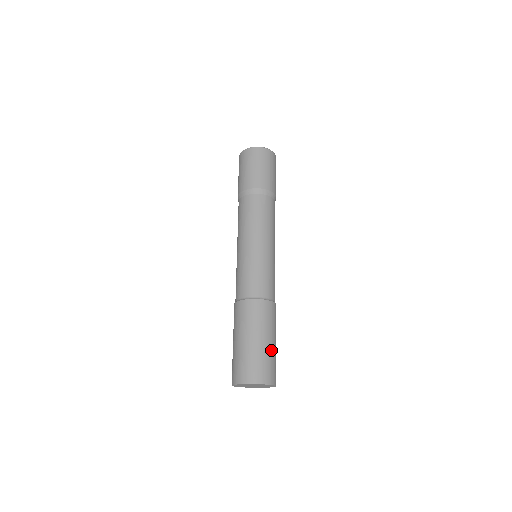
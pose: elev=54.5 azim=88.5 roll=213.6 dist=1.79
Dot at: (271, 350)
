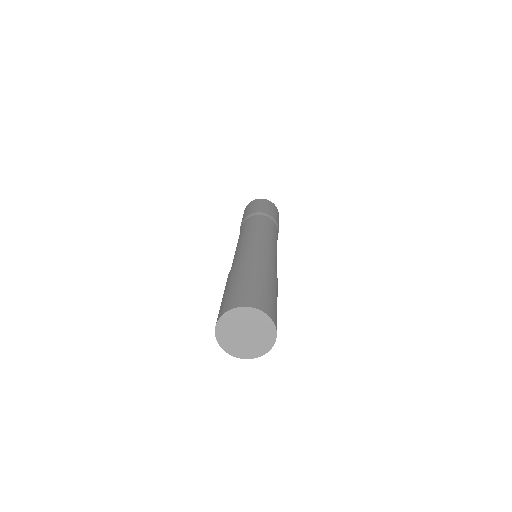
Dot at: (248, 285)
